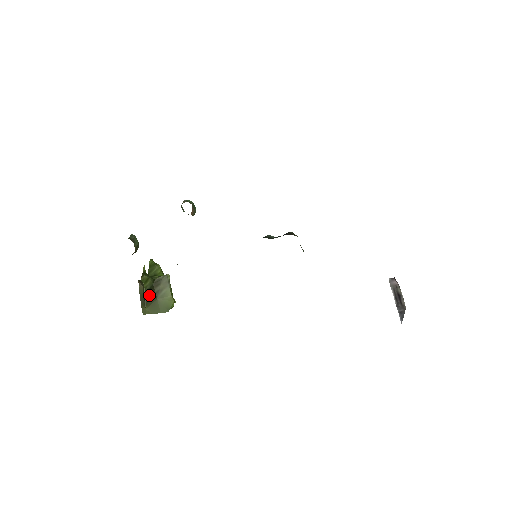
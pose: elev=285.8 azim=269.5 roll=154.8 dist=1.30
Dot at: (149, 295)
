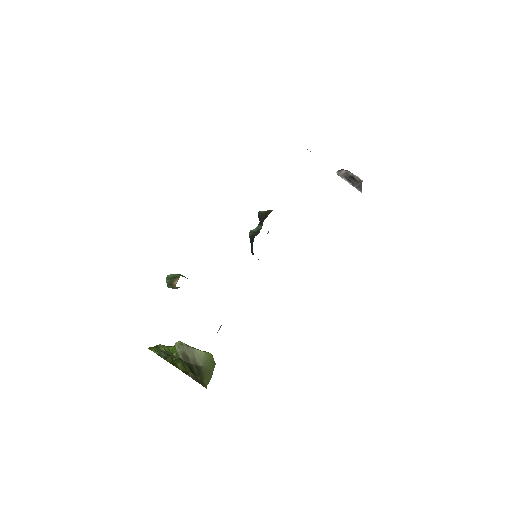
Dot at: (195, 372)
